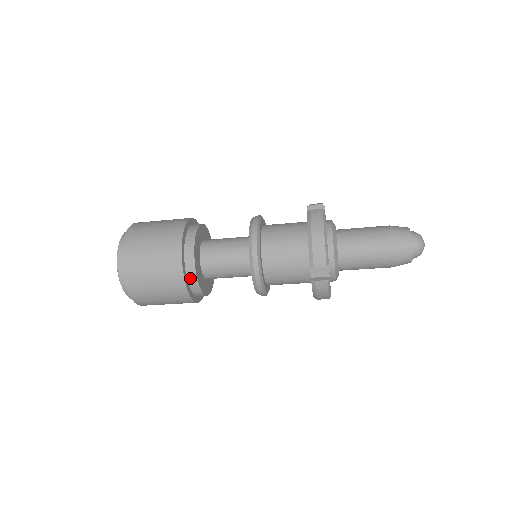
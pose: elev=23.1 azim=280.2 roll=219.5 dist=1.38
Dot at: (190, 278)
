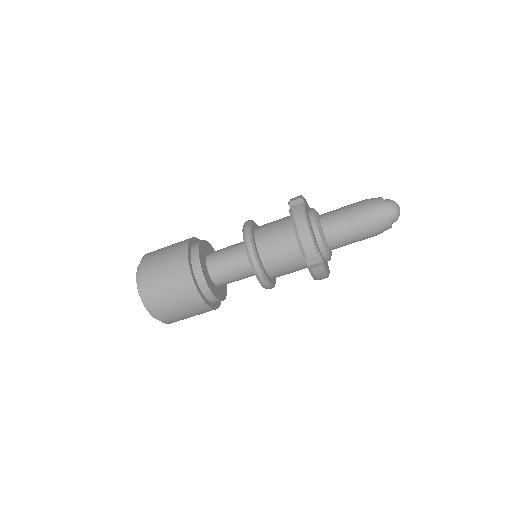
Dot at: (205, 293)
